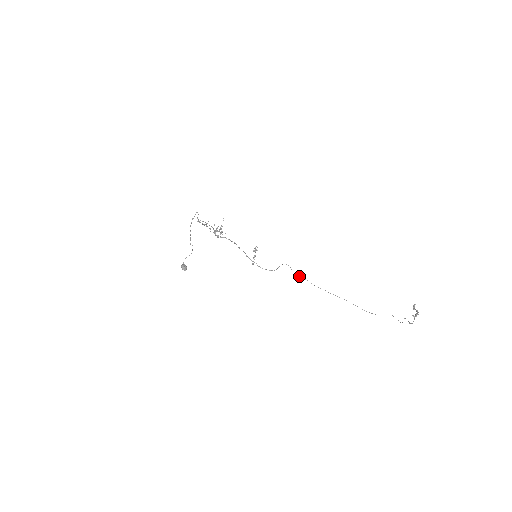
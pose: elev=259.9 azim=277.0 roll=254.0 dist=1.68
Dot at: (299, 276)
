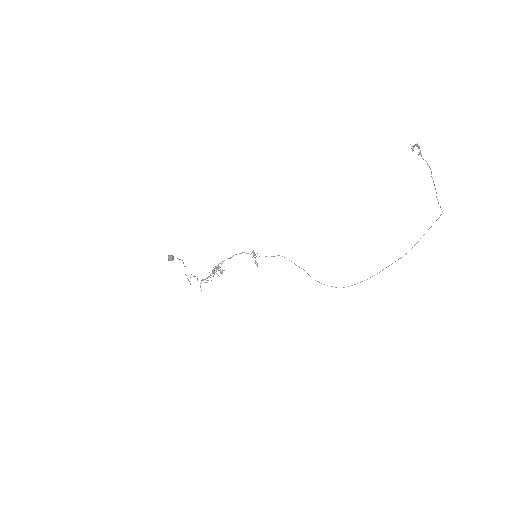
Dot at: occluded
